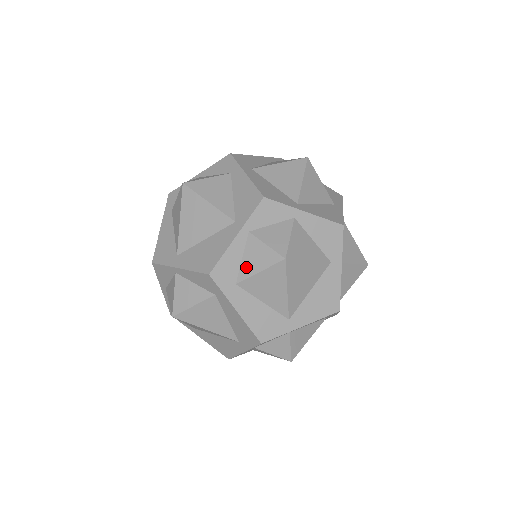
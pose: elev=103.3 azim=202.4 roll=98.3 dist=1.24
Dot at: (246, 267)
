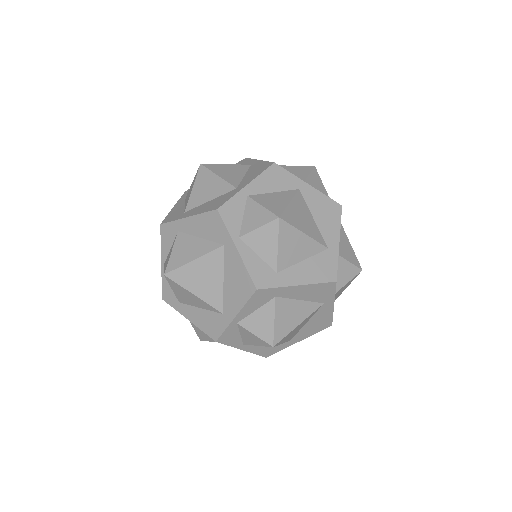
Dot at: (267, 256)
